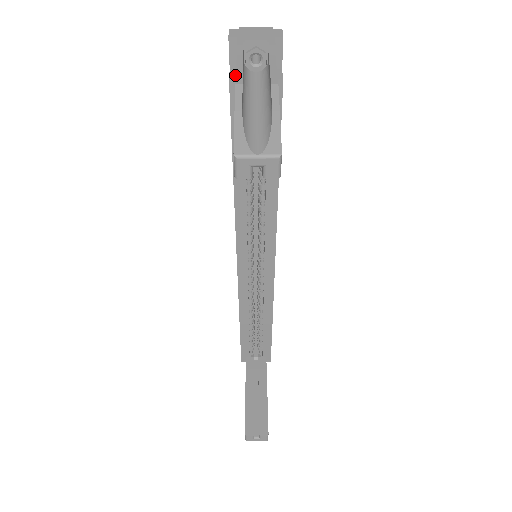
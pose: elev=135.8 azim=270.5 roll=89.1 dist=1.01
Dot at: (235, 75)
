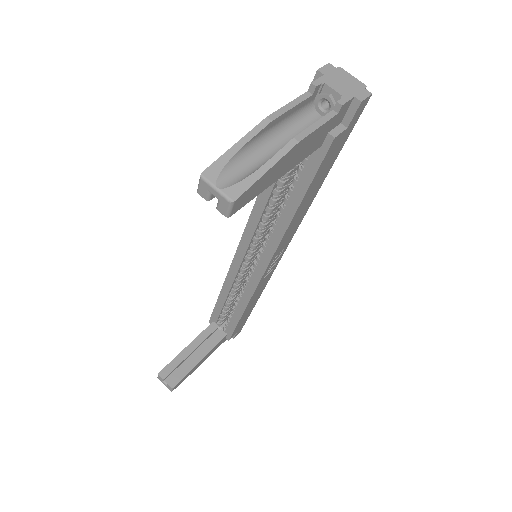
Dot at: occluded
